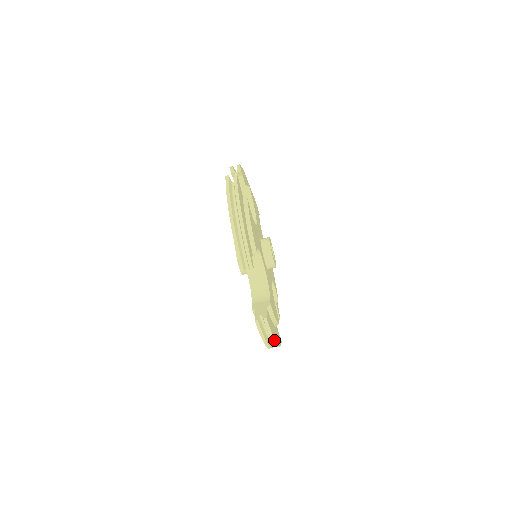
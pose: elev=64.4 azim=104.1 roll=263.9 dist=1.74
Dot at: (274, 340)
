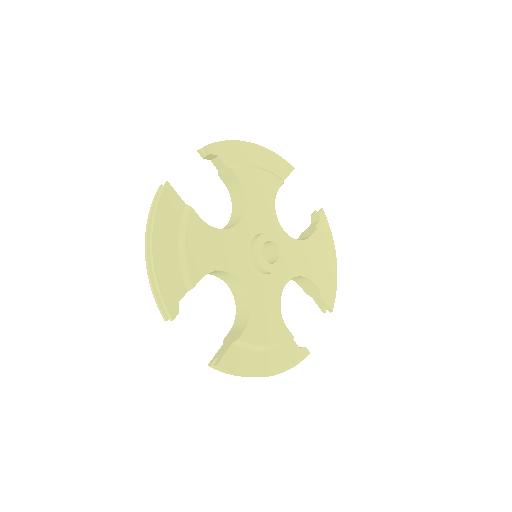
Dot at: occluded
